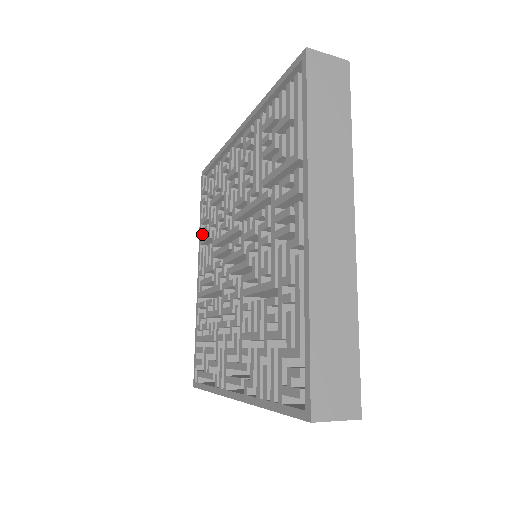
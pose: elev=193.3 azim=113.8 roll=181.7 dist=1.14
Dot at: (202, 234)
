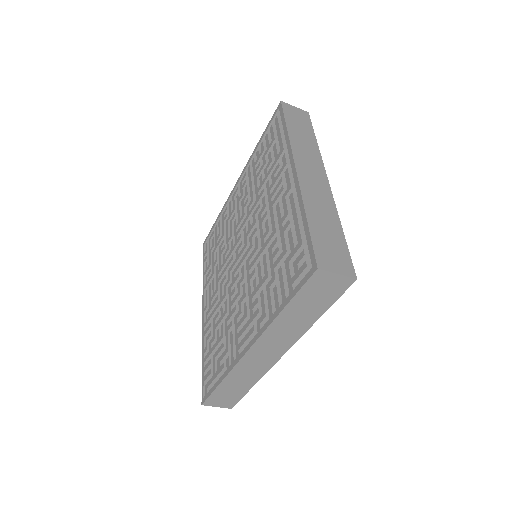
Dot at: (206, 280)
